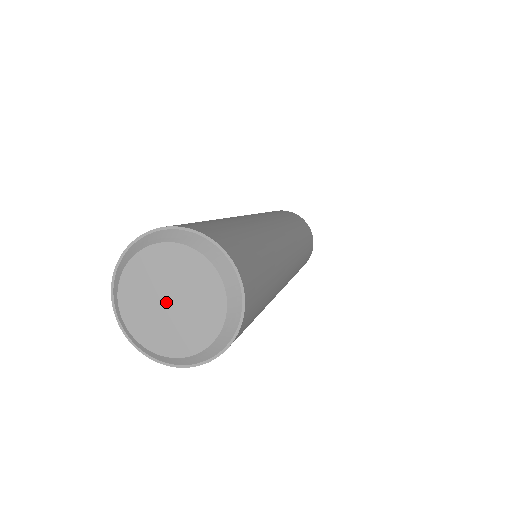
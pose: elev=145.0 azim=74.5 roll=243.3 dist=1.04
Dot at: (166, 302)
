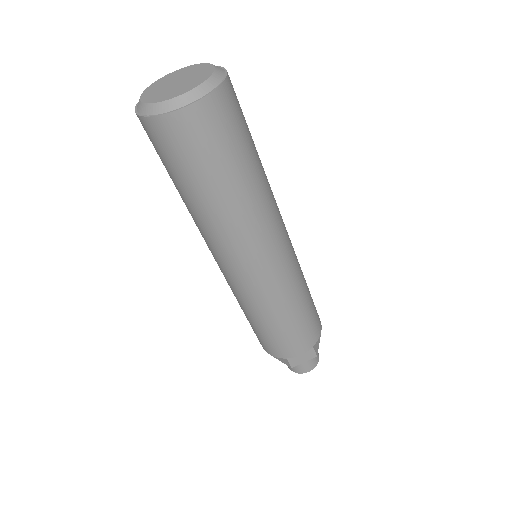
Dot at: (174, 84)
